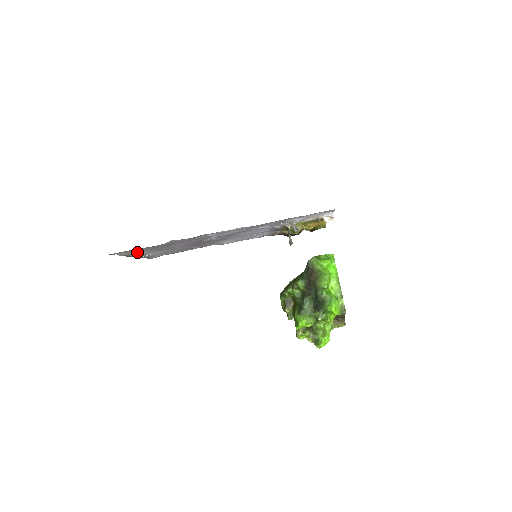
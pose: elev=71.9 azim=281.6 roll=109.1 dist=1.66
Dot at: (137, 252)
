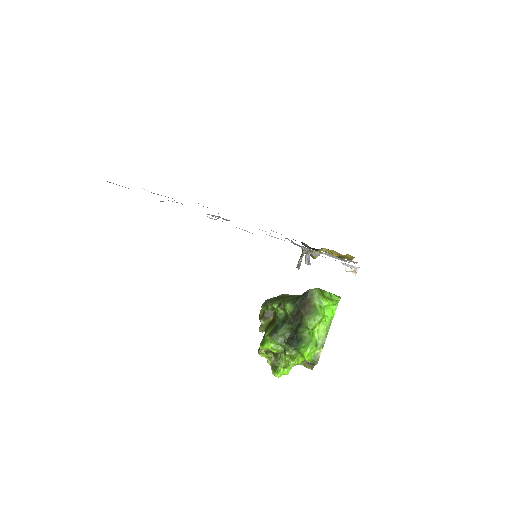
Dot at: (128, 188)
